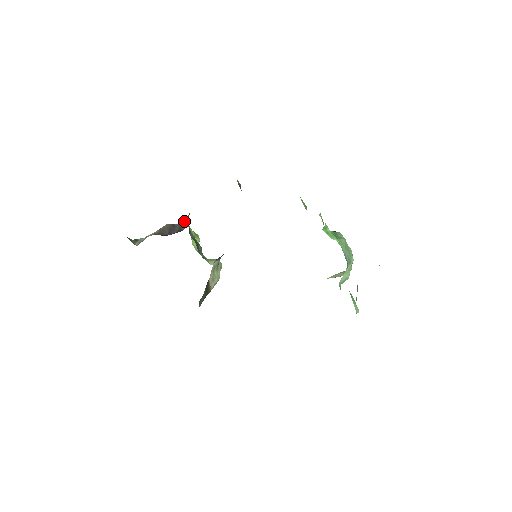
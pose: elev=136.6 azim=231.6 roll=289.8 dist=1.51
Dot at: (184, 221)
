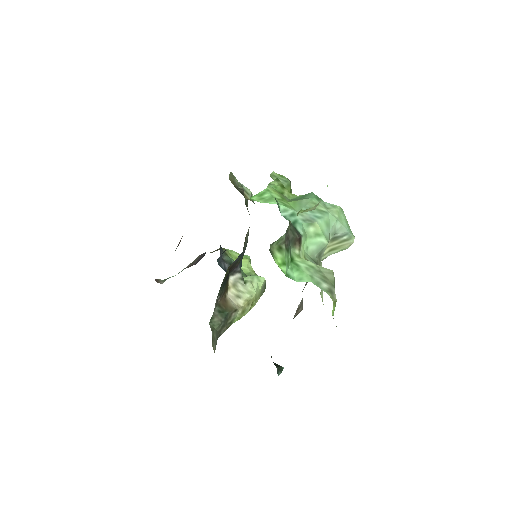
Dot at: occluded
